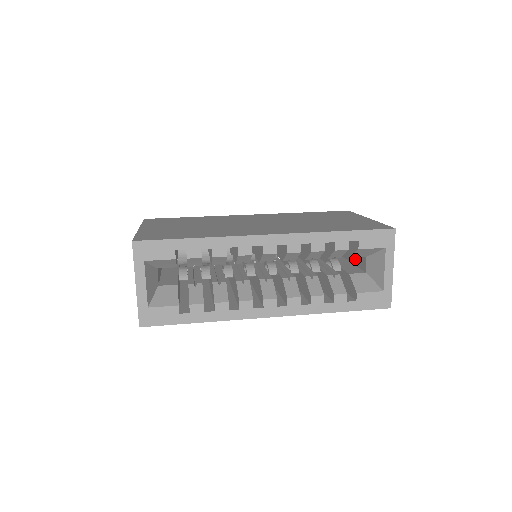
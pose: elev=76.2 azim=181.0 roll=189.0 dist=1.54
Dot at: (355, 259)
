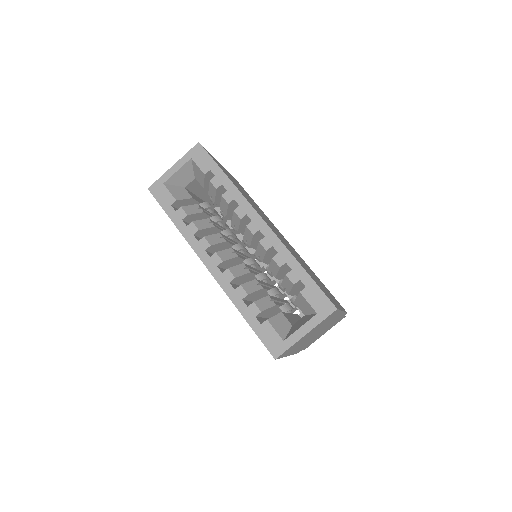
Dot at: occluded
